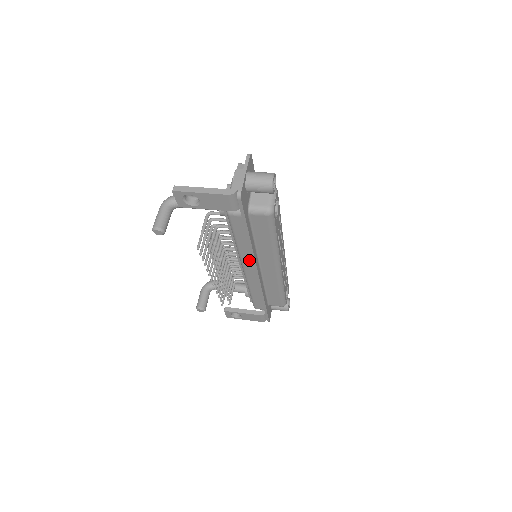
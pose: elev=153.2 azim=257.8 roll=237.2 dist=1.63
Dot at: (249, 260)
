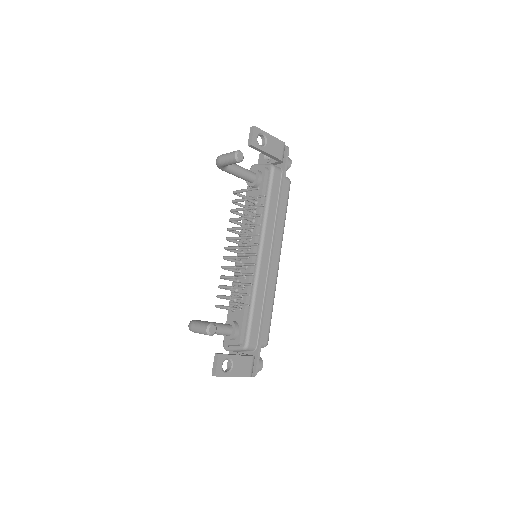
Dot at: (270, 236)
